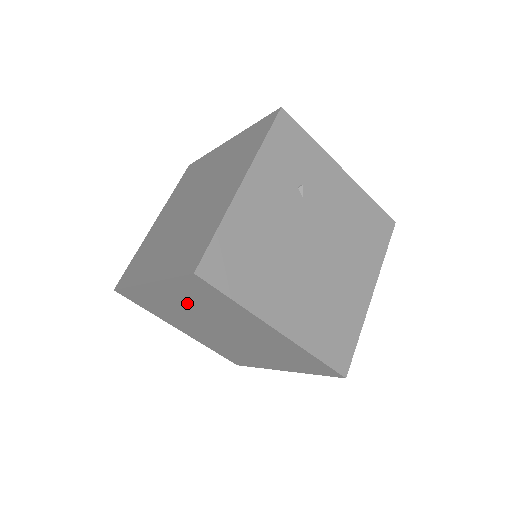
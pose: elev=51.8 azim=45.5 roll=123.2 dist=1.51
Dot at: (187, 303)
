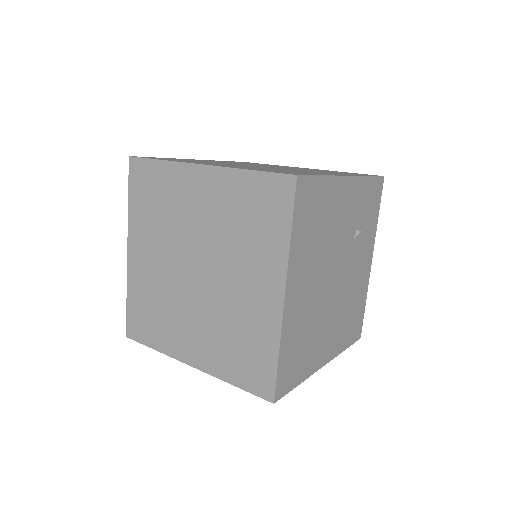
Dot at: (214, 212)
